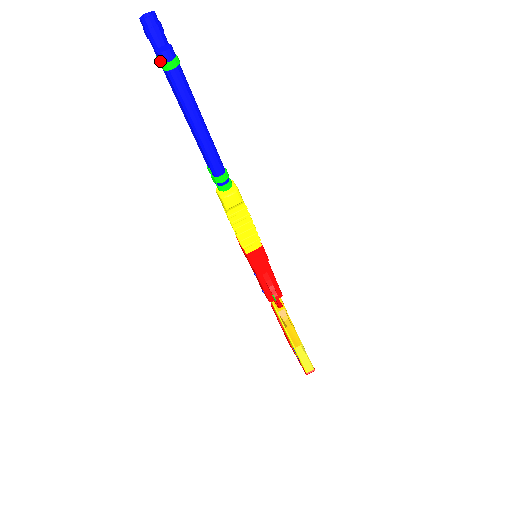
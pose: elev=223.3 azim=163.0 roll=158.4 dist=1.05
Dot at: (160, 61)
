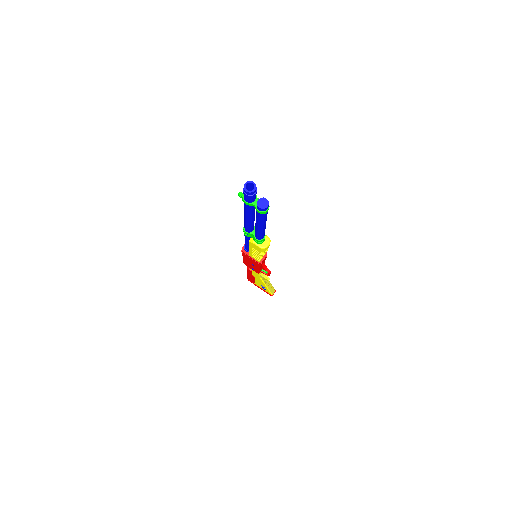
Dot at: (259, 210)
